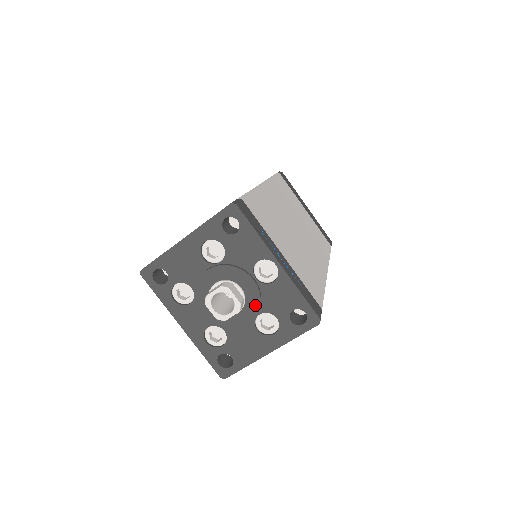
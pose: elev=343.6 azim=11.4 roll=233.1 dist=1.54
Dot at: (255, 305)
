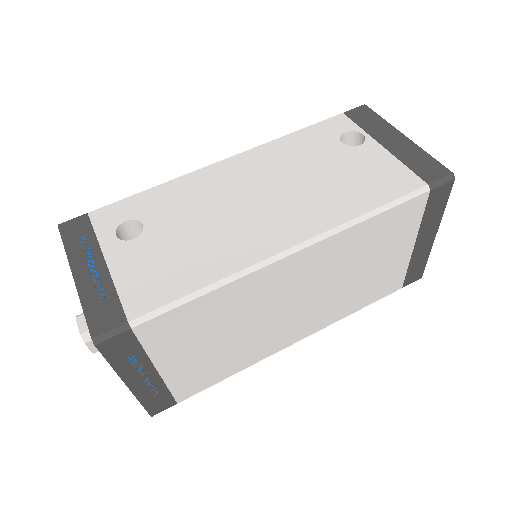
Dot at: occluded
